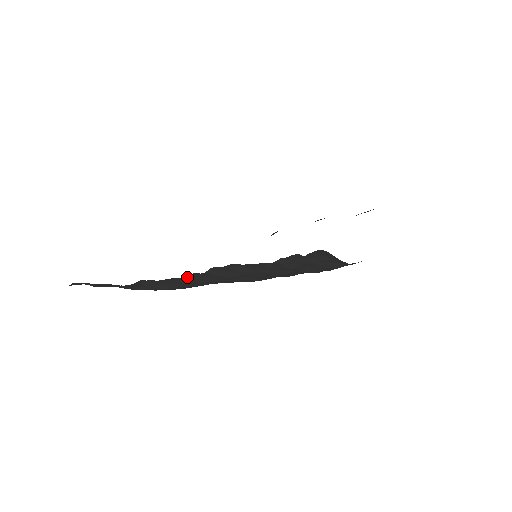
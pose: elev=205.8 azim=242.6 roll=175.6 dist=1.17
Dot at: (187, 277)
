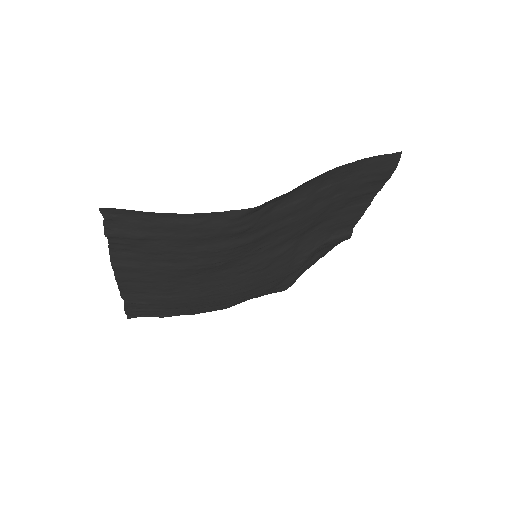
Dot at: (123, 277)
